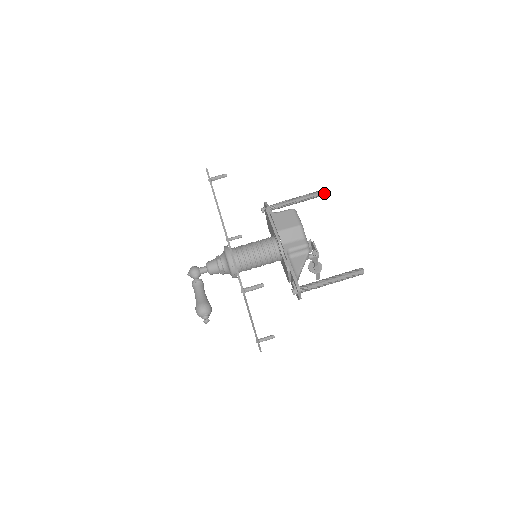
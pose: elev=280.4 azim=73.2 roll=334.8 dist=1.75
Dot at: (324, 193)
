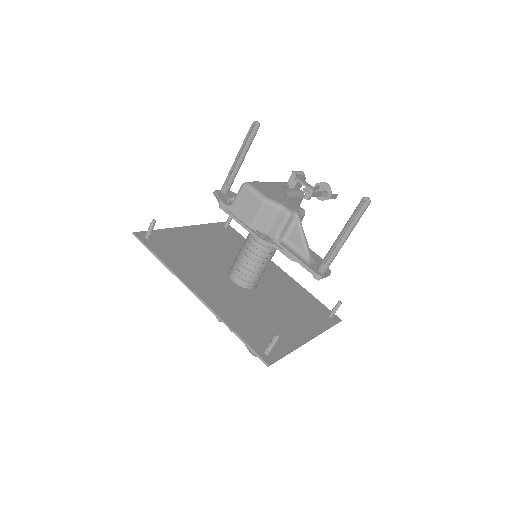
Dot at: (258, 124)
